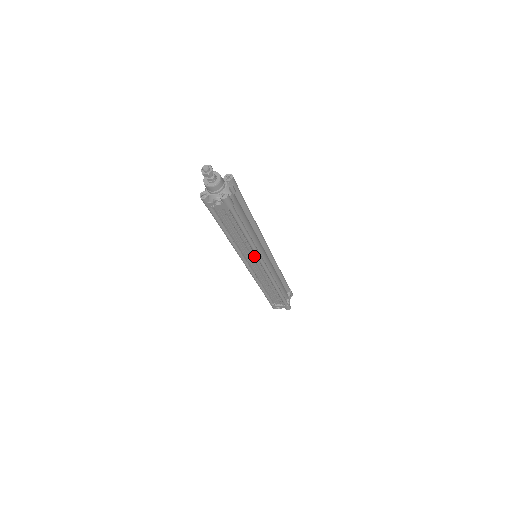
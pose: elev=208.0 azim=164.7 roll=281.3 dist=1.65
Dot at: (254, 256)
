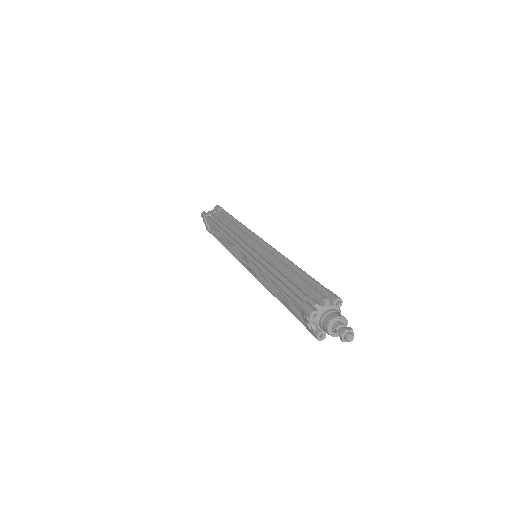
Dot at: (257, 276)
